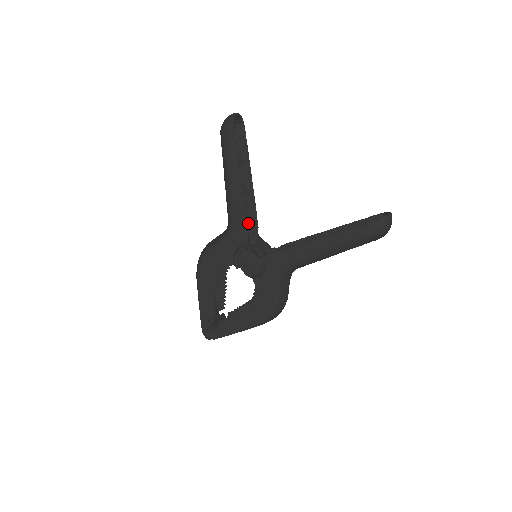
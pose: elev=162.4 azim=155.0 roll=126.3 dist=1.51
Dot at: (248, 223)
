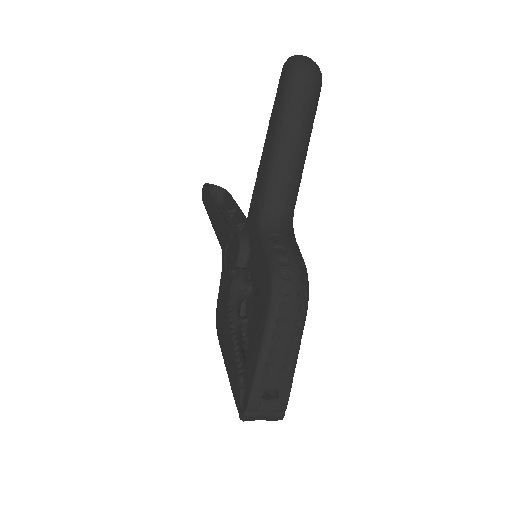
Dot at: occluded
